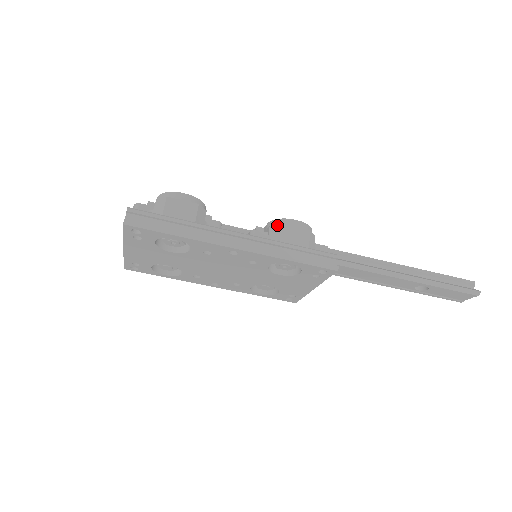
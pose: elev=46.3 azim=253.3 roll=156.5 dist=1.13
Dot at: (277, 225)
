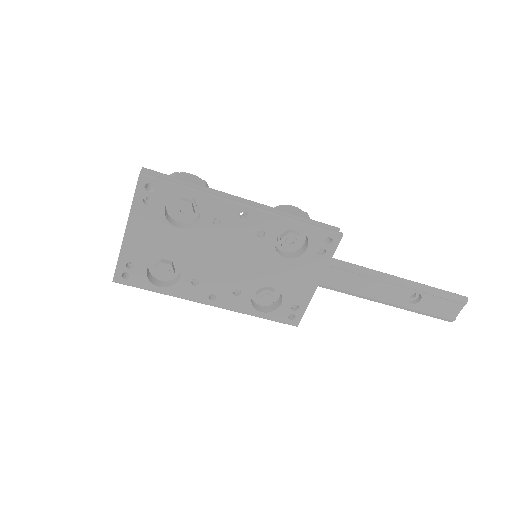
Dot at: (277, 206)
